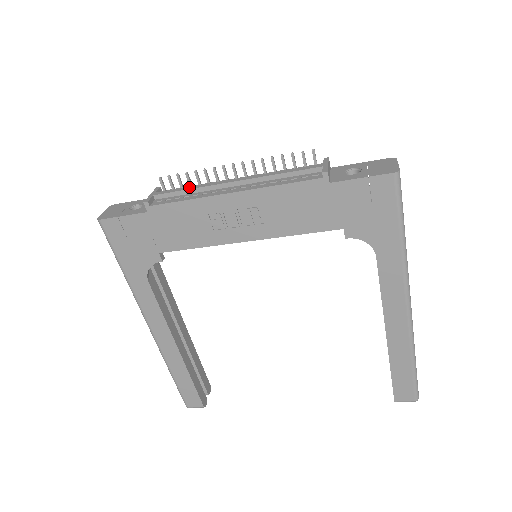
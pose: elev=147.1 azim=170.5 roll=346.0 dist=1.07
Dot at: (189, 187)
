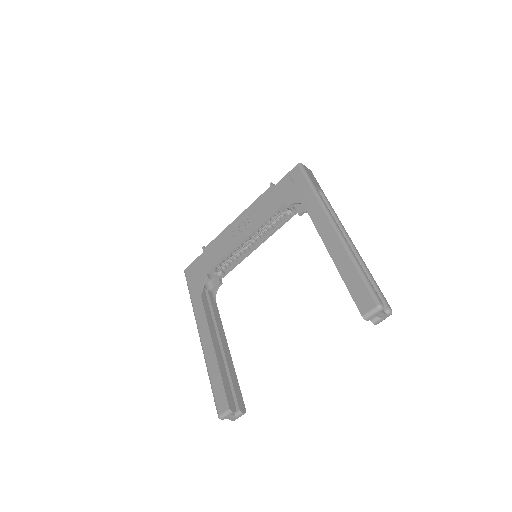
Dot at: occluded
